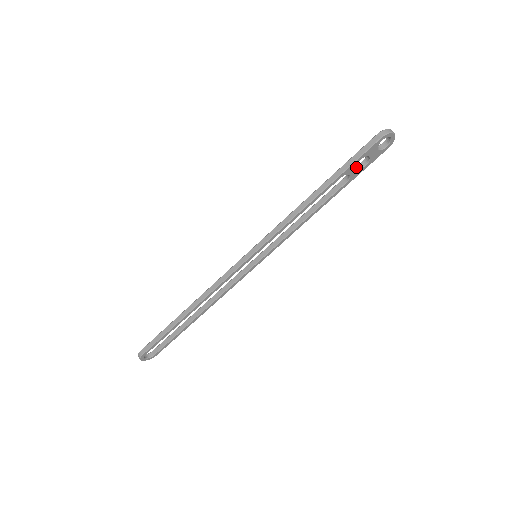
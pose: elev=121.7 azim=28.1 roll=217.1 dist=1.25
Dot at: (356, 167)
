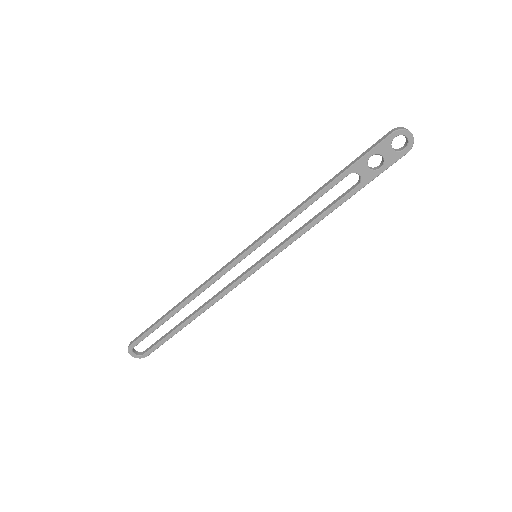
Dot at: (367, 166)
